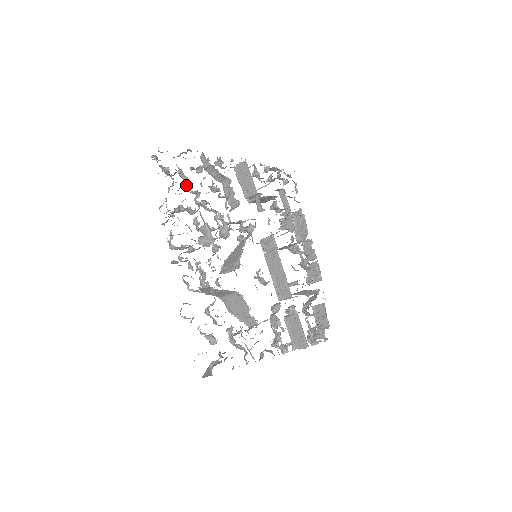
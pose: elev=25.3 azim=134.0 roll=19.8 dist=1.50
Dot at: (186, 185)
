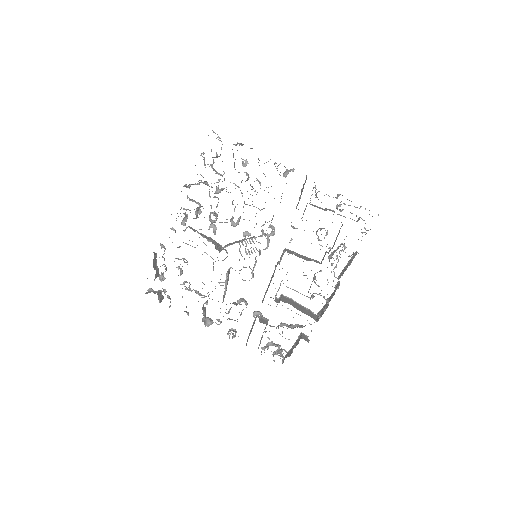
Dot at: occluded
